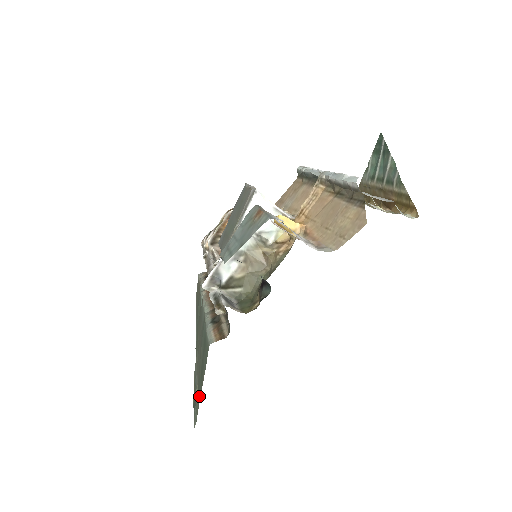
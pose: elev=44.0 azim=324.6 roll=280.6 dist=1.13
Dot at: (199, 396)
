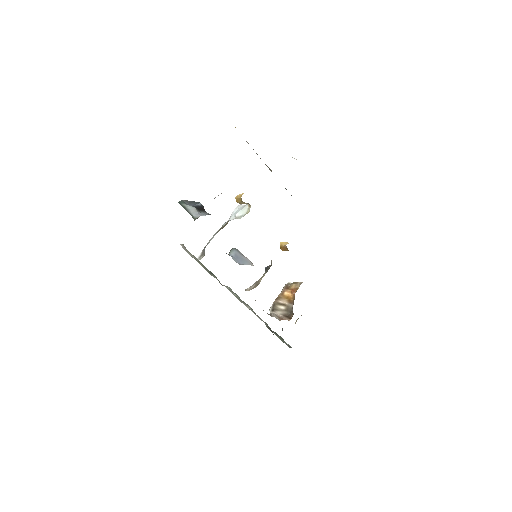
Dot at: occluded
